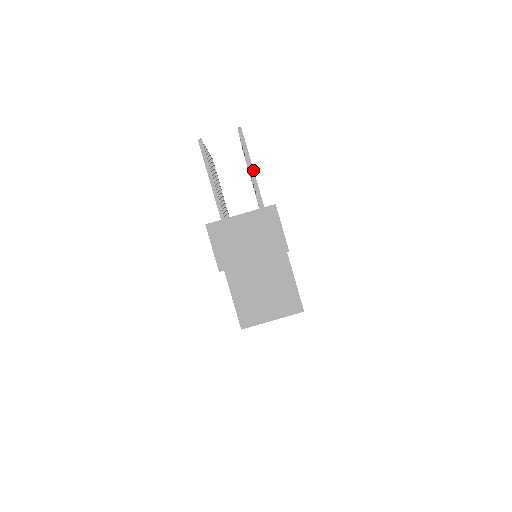
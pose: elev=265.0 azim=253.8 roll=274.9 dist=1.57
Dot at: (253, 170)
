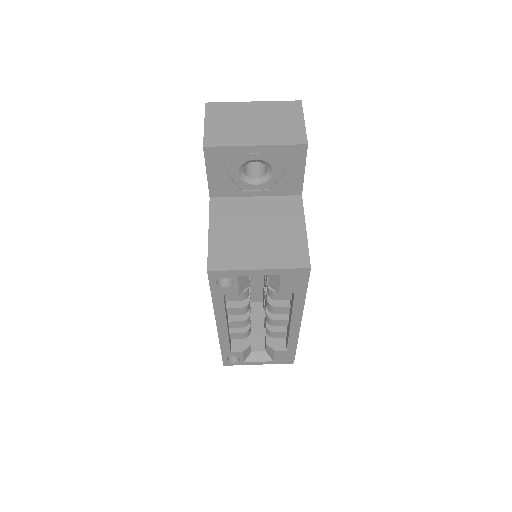
Dot at: occluded
